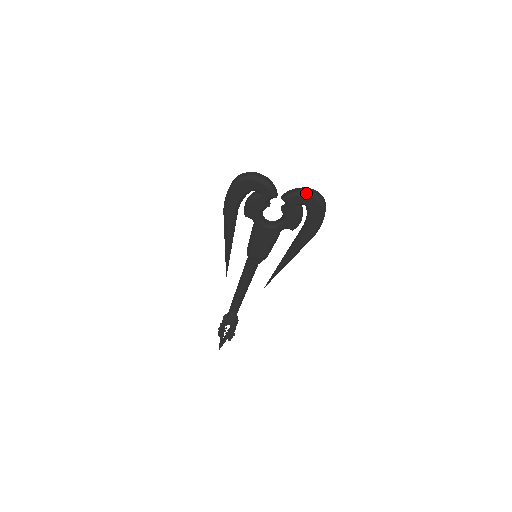
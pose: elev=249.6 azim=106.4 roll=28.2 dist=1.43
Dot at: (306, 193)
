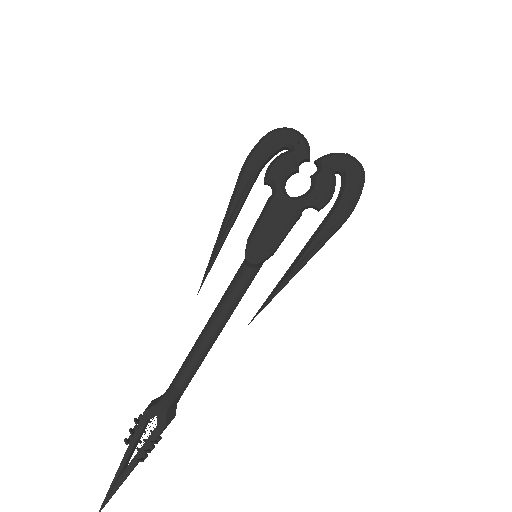
Dot at: (345, 154)
